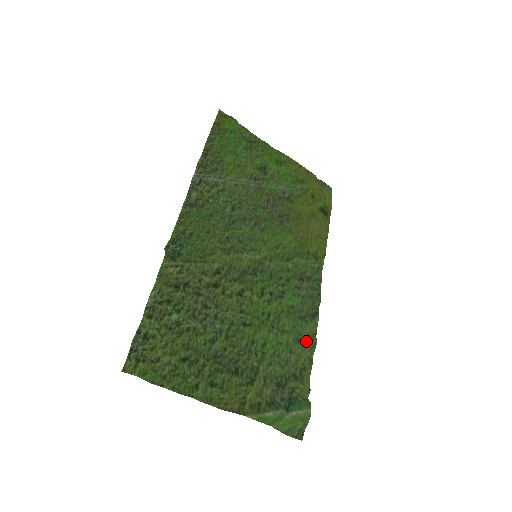
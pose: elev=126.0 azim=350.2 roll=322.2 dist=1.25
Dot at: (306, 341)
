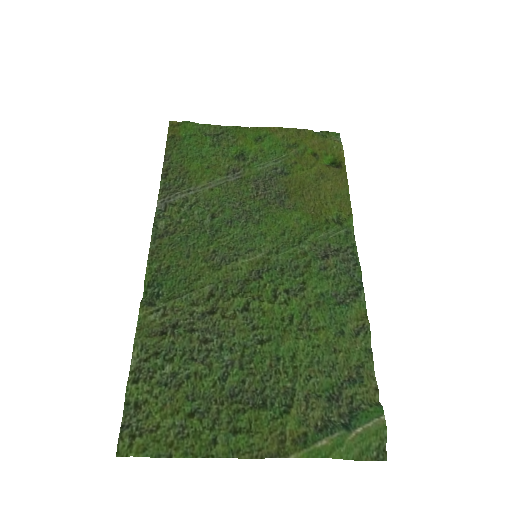
Dot at: (355, 329)
